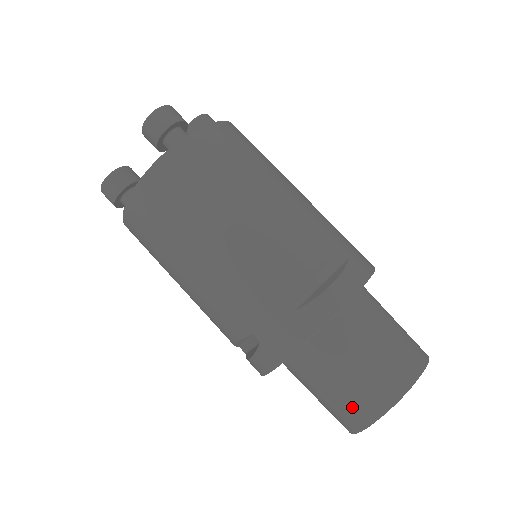
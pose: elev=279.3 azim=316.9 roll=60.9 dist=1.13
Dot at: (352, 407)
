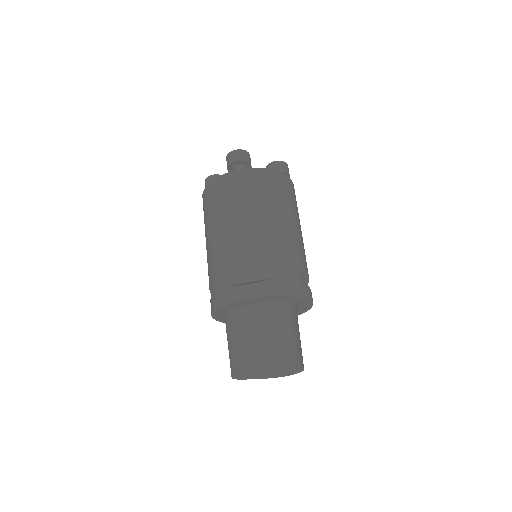
Dot at: (233, 360)
